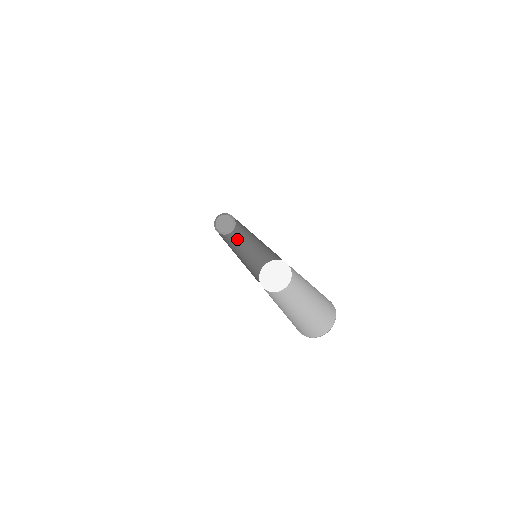
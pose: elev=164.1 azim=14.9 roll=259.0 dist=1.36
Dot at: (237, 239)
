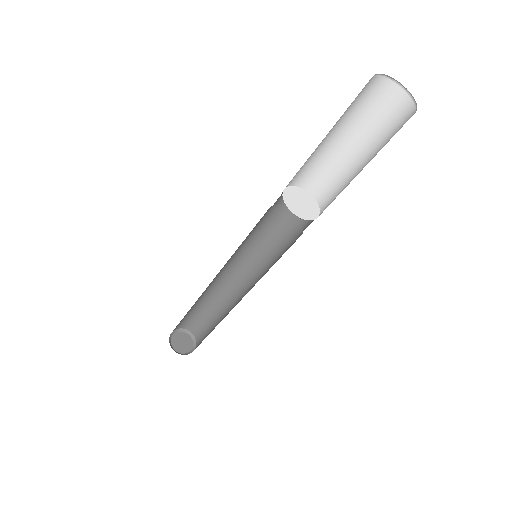
Dot at: (208, 334)
